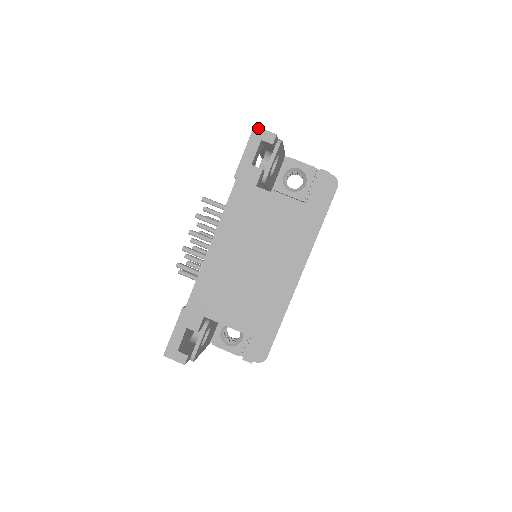
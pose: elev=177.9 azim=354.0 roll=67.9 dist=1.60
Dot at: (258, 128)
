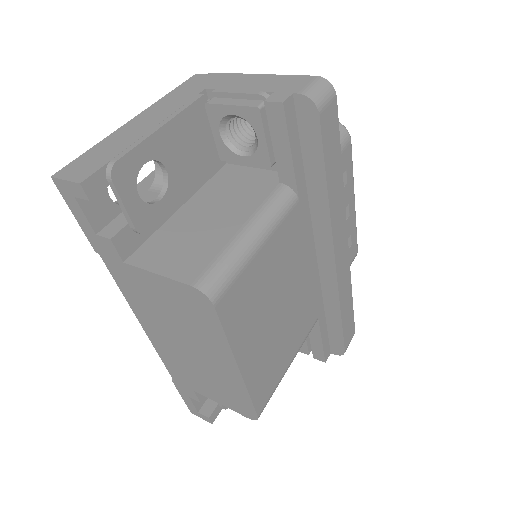
Dot at: (56, 179)
